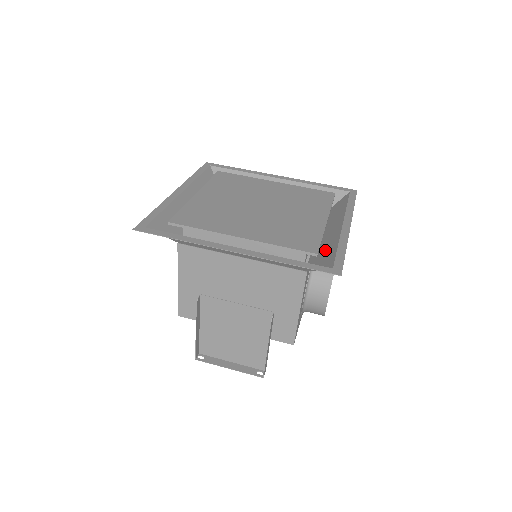
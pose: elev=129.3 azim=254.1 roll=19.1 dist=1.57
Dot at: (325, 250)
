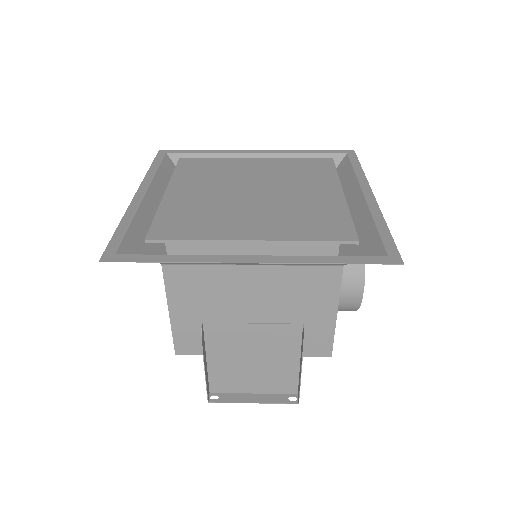
Dot at: (357, 233)
